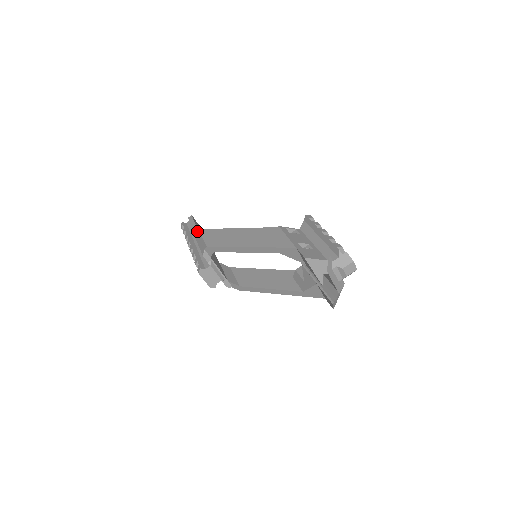
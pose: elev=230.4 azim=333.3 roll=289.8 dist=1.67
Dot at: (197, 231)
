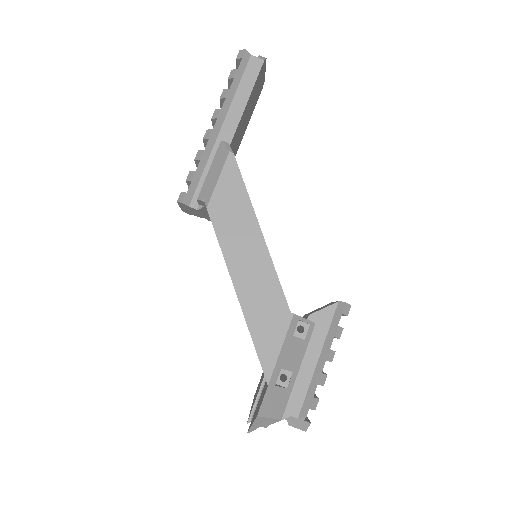
Dot at: (239, 117)
